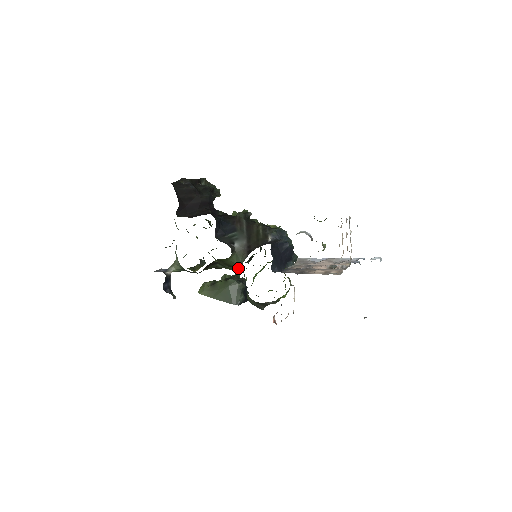
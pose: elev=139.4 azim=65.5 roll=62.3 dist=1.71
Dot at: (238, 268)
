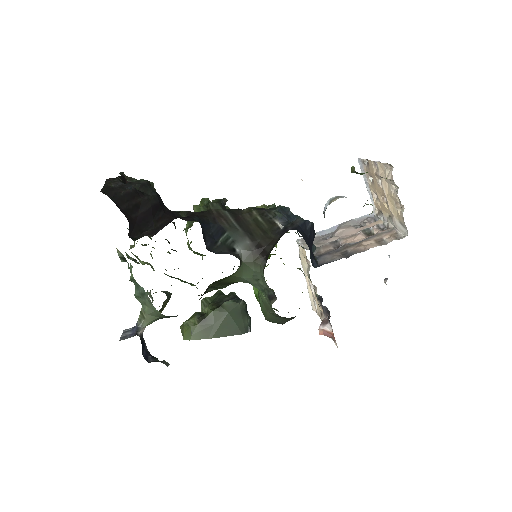
Dot at: (236, 282)
